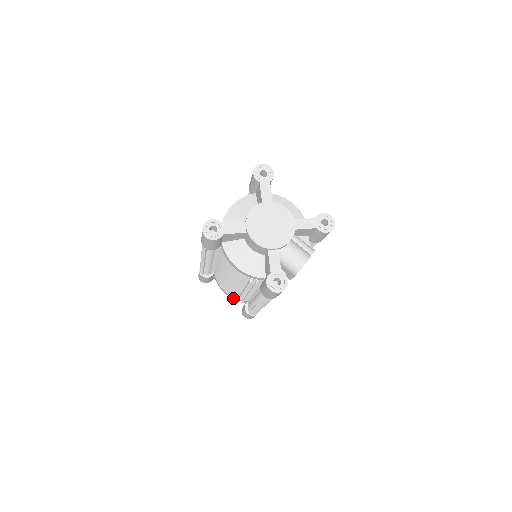
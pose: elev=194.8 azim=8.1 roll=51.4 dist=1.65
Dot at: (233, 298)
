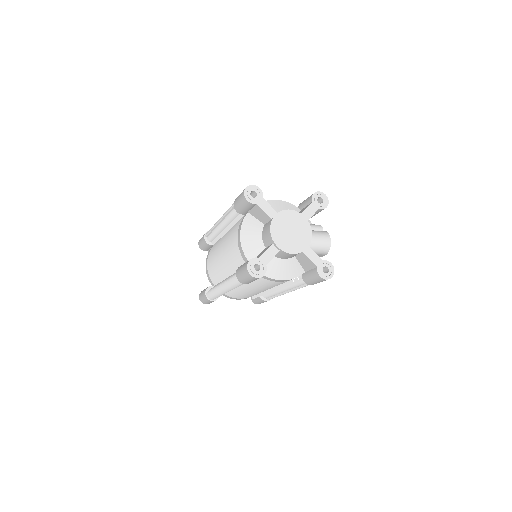
Dot at: (246, 298)
